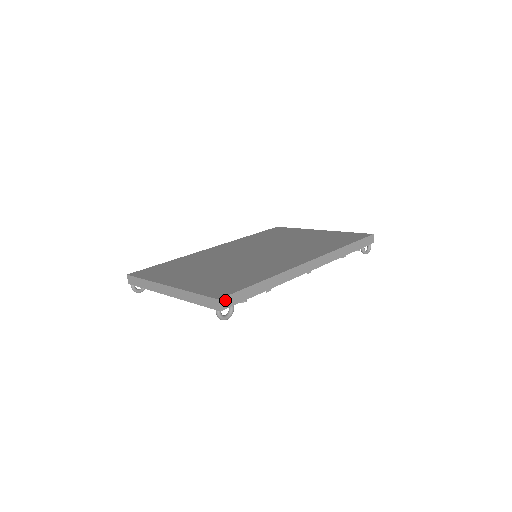
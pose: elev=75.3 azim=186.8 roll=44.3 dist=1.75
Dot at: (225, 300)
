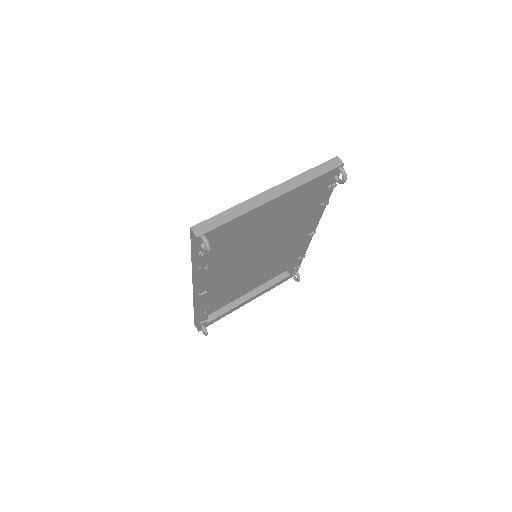
Dot at: occluded
